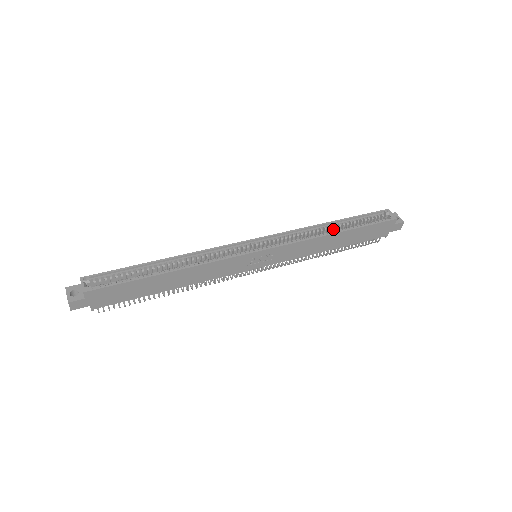
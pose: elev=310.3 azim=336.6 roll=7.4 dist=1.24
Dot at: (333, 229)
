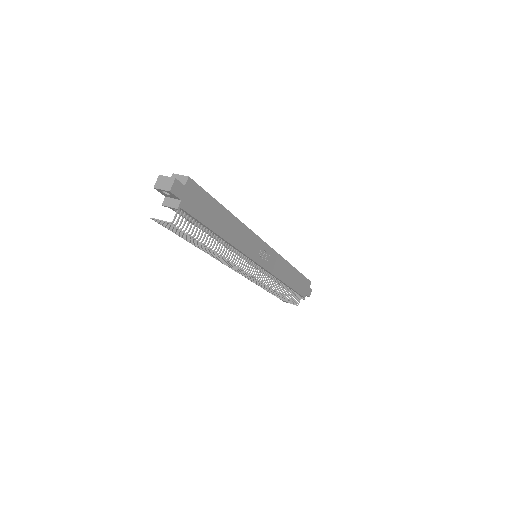
Dot at: occluded
